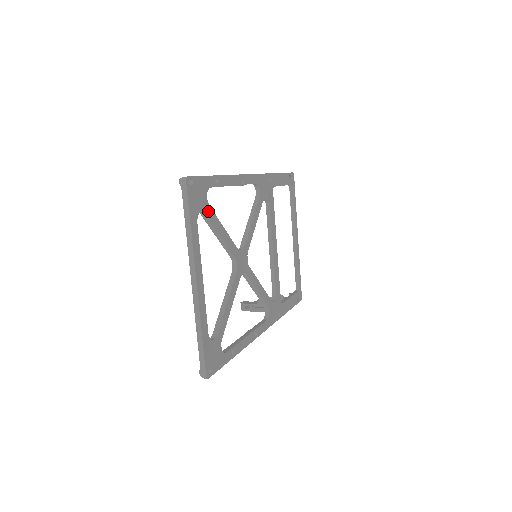
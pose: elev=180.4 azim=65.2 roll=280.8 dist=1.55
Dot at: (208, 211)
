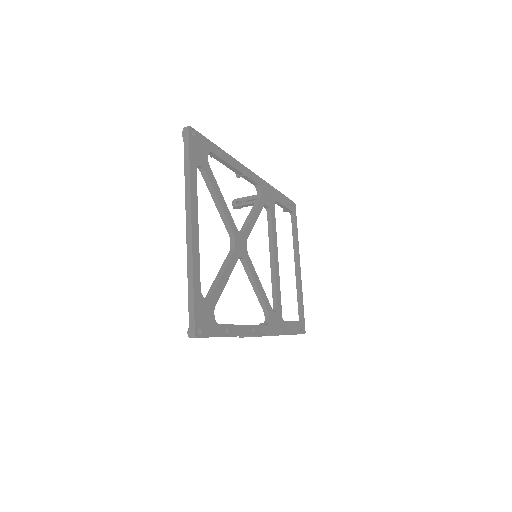
Dot at: (208, 171)
